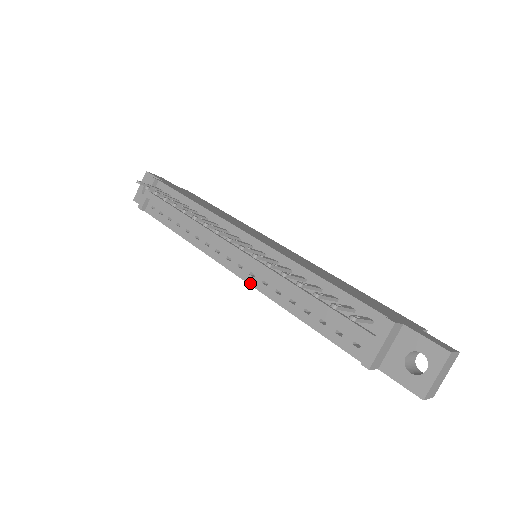
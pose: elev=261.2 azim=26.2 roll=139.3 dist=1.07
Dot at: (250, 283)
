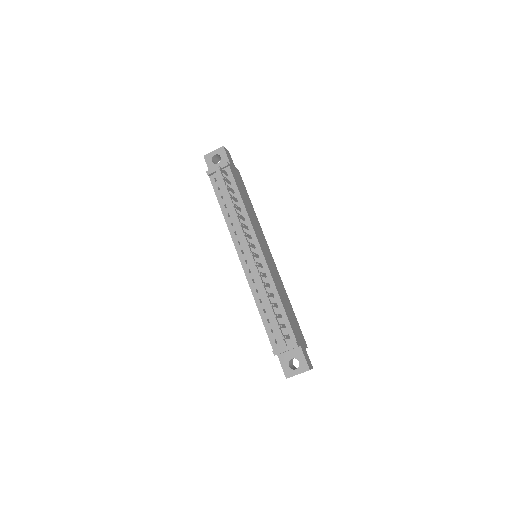
Dot at: (246, 274)
